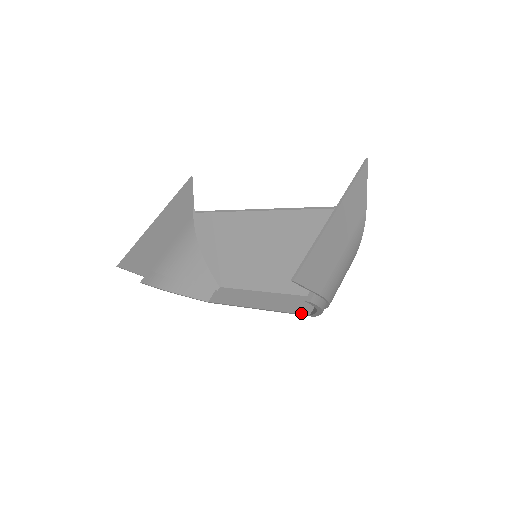
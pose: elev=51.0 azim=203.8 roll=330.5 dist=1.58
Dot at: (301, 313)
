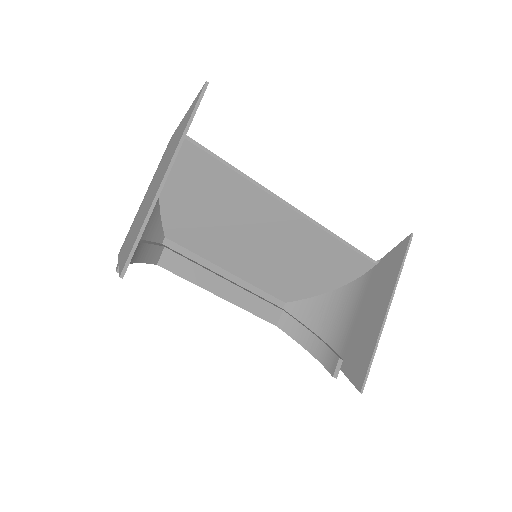
Dot at: (269, 321)
